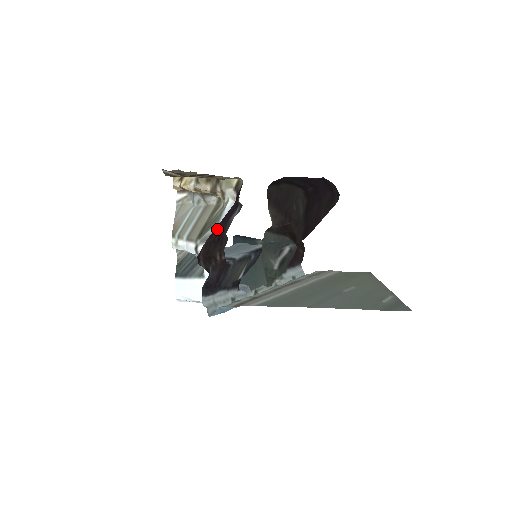
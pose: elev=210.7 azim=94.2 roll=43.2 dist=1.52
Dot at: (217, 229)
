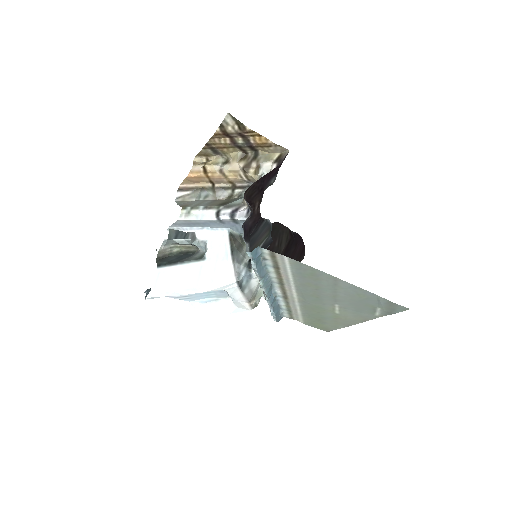
Dot at: (263, 179)
